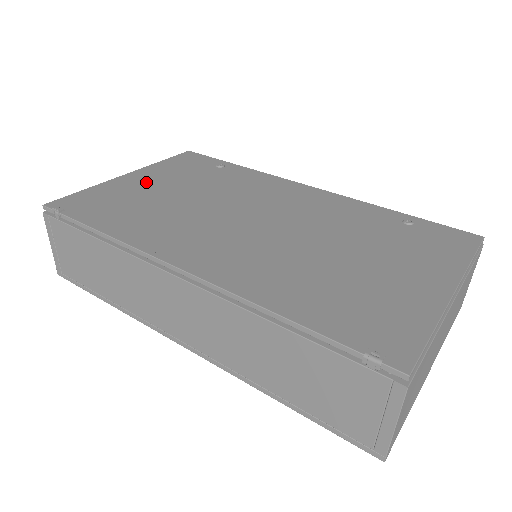
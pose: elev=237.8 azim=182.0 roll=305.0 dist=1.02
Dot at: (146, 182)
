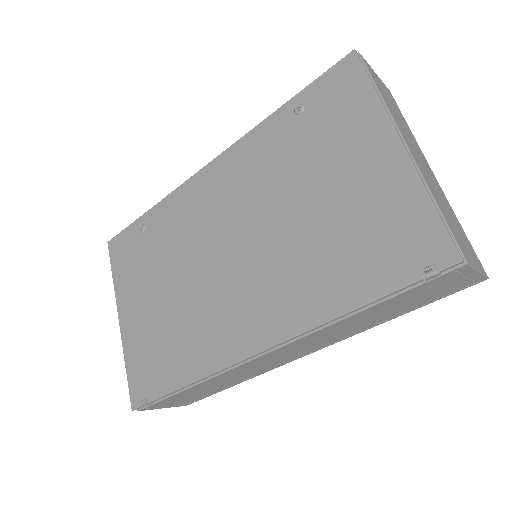
Dot at: (137, 310)
